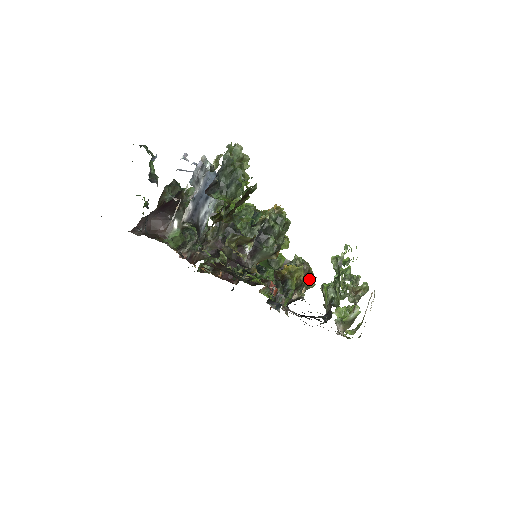
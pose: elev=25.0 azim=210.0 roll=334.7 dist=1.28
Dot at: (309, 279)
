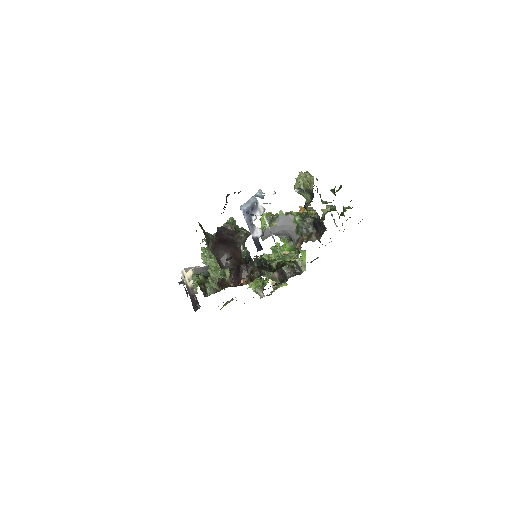
Dot at: occluded
